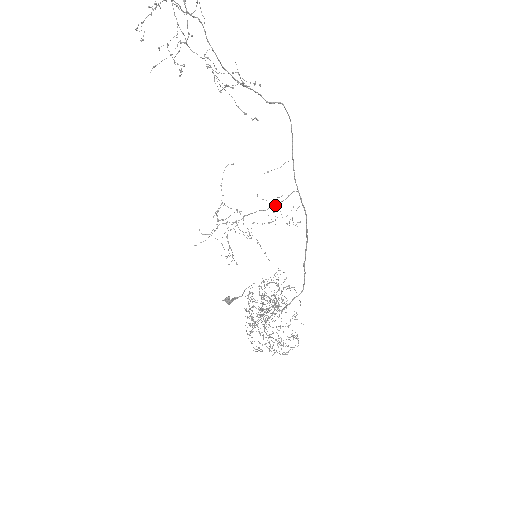
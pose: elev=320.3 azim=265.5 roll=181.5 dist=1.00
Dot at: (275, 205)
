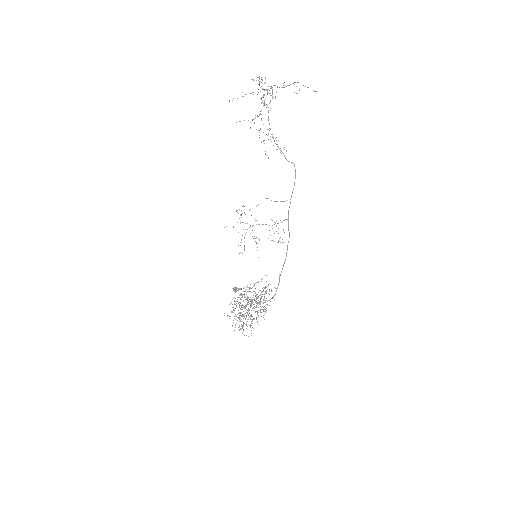
Dot at: occluded
